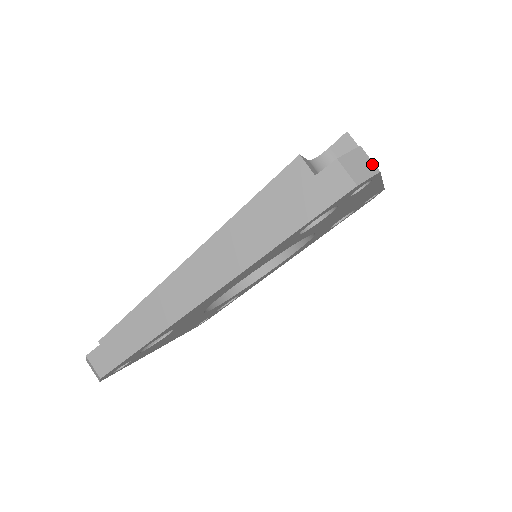
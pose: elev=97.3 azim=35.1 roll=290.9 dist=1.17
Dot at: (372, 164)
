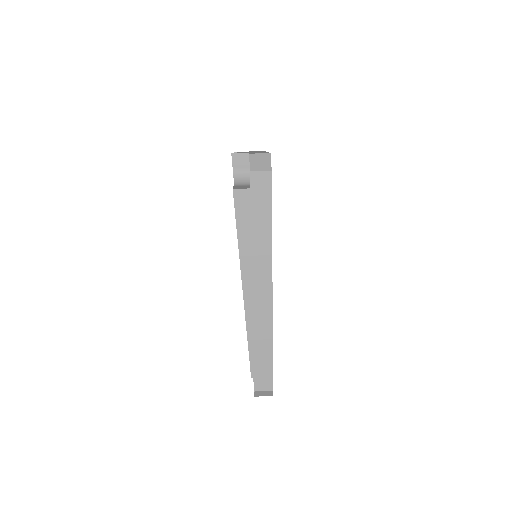
Dot at: (264, 155)
